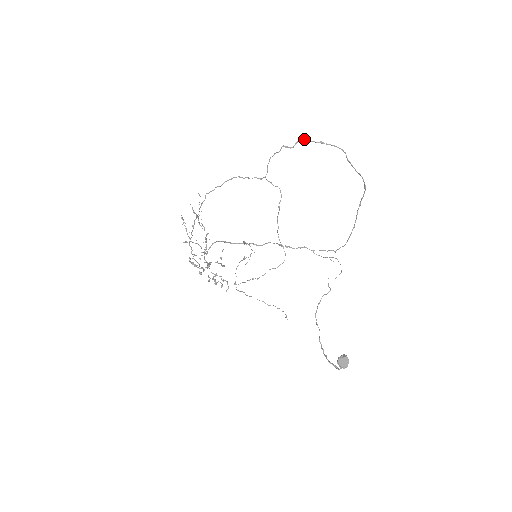
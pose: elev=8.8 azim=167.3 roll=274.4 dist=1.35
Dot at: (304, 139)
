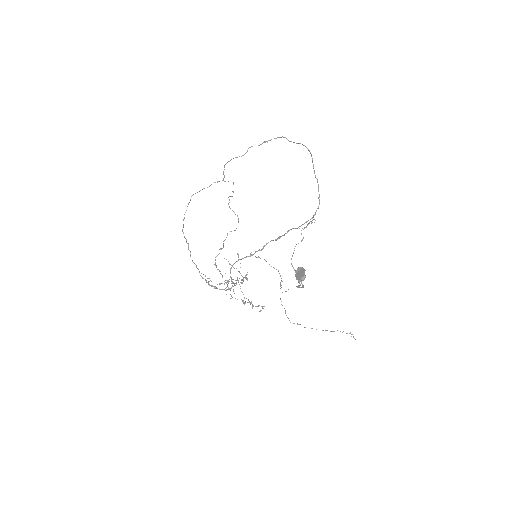
Dot at: occluded
